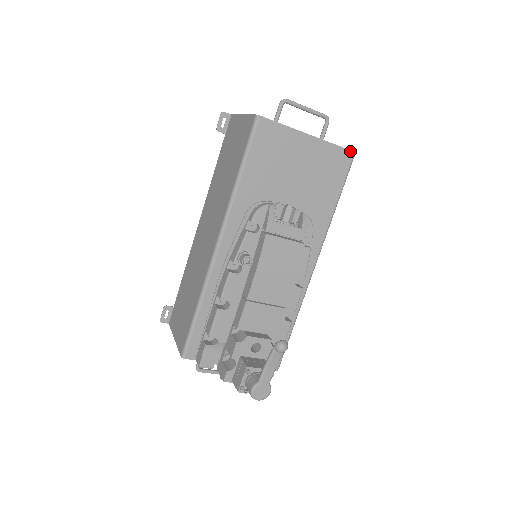
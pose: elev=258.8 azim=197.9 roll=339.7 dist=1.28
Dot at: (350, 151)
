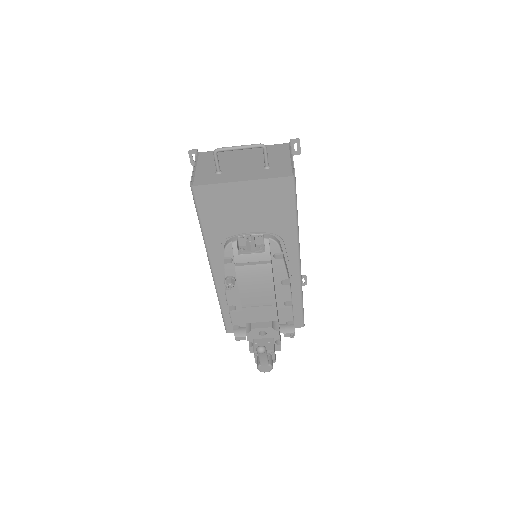
Dot at: (287, 177)
